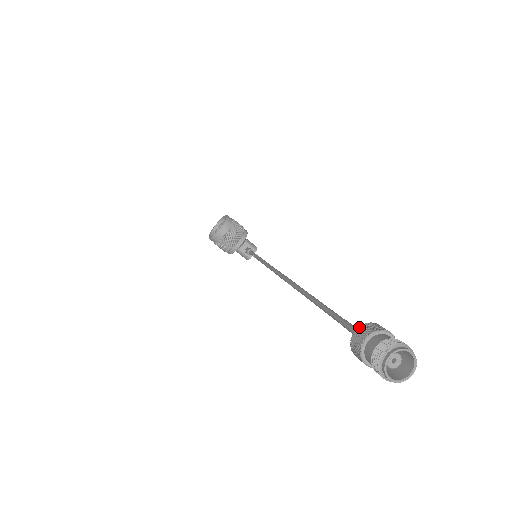
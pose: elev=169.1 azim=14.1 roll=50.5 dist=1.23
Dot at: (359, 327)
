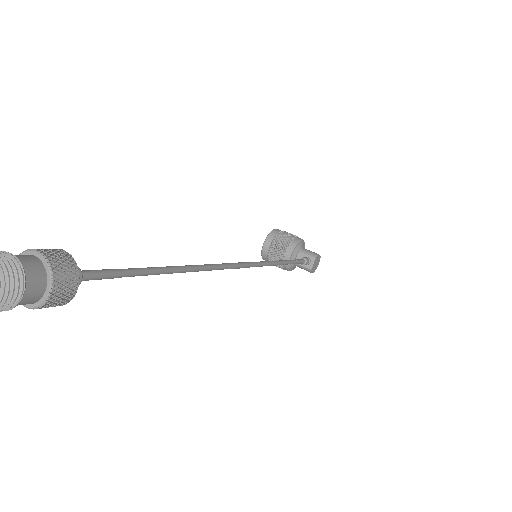
Dot at: occluded
